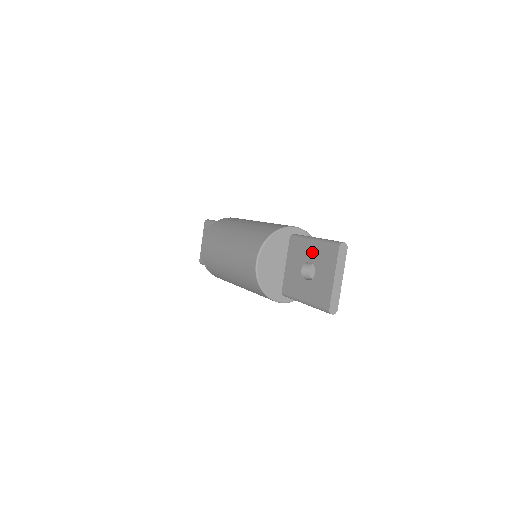
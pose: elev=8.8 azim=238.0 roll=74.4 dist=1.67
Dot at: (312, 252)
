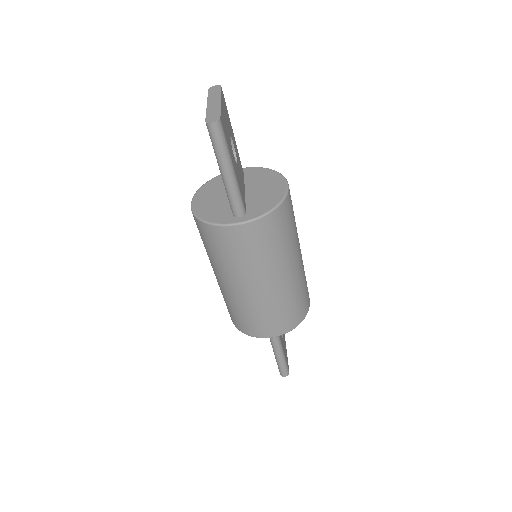
Dot at: occluded
